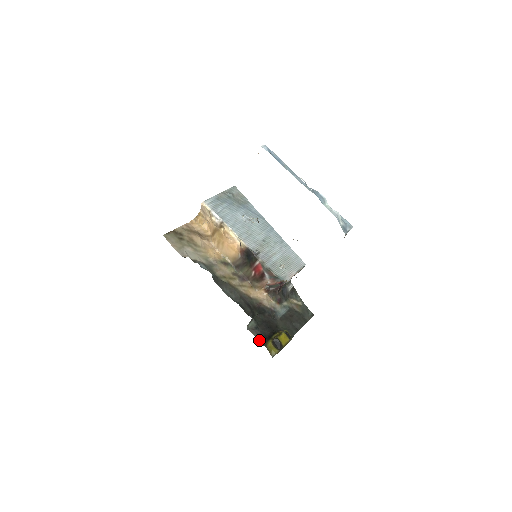
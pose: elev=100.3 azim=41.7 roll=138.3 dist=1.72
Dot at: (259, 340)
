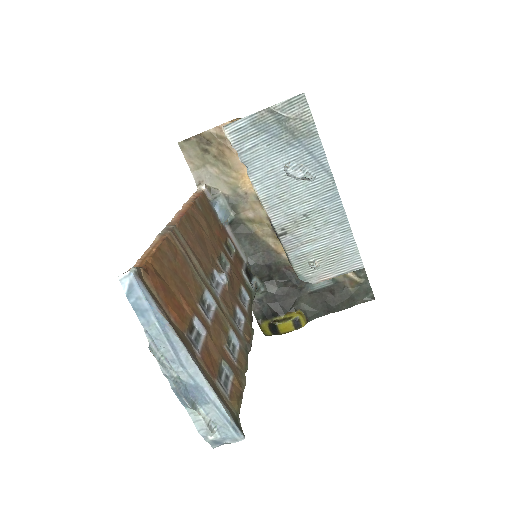
Dot at: (255, 315)
